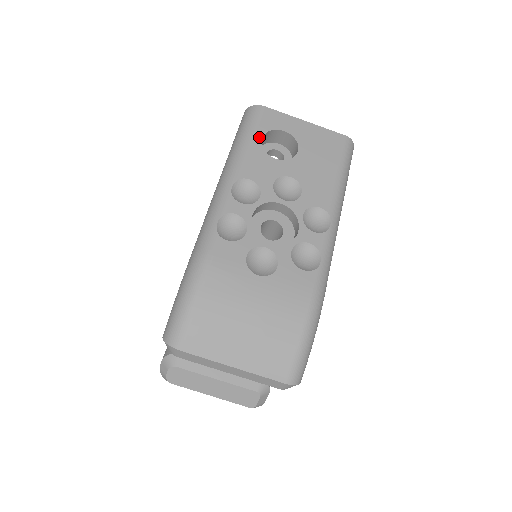
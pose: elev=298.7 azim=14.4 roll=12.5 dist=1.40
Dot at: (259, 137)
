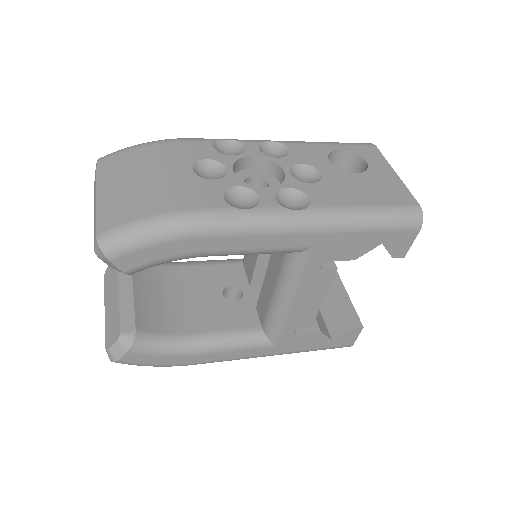
Dot at: (339, 148)
